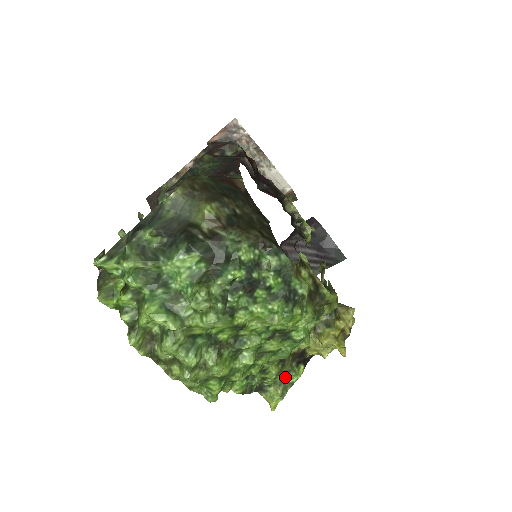
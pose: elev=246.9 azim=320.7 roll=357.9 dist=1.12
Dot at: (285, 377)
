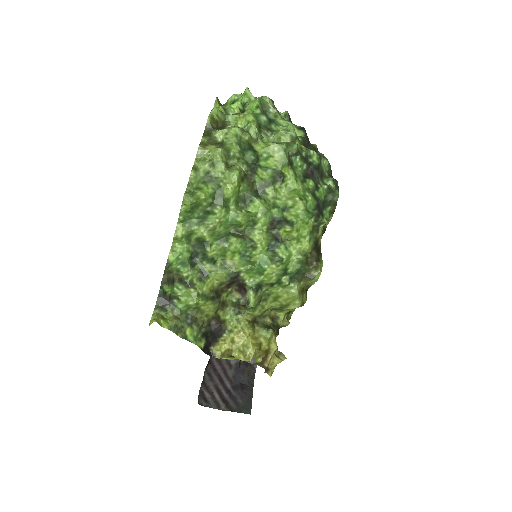
Dot at: (190, 322)
